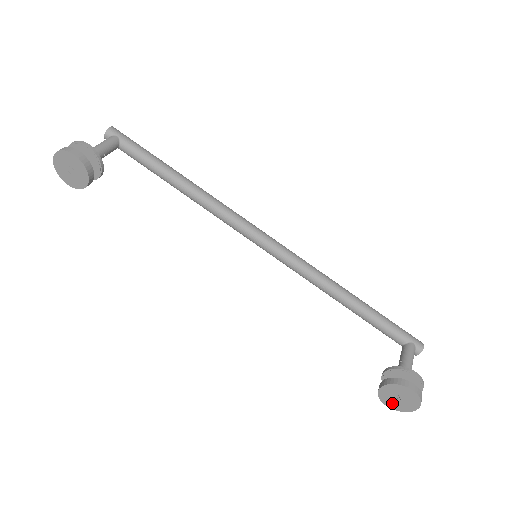
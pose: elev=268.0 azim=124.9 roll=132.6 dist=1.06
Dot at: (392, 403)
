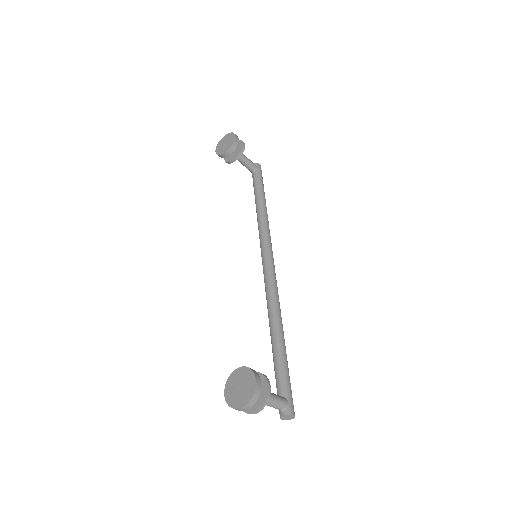
Dot at: (231, 392)
